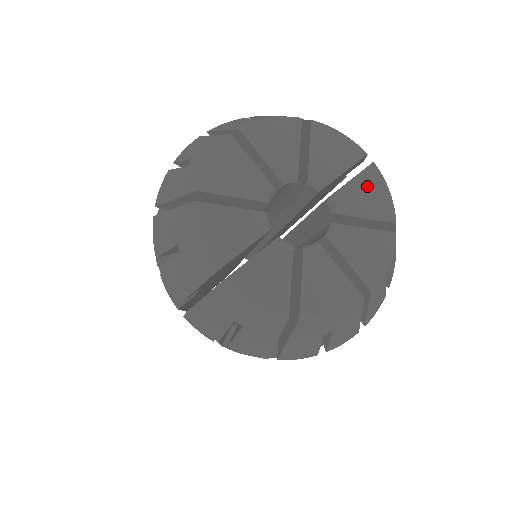
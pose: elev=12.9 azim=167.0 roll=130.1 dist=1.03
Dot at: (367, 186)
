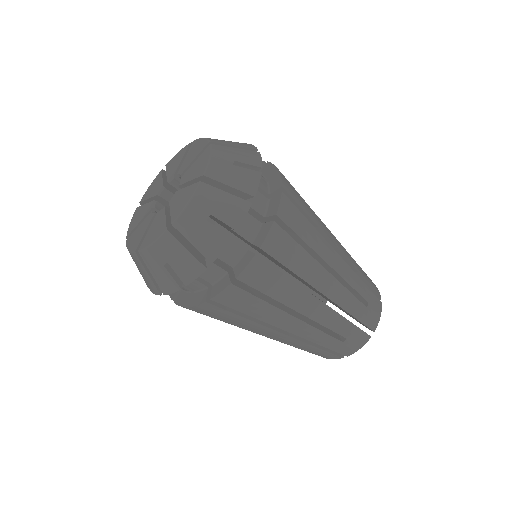
Dot at: (193, 150)
